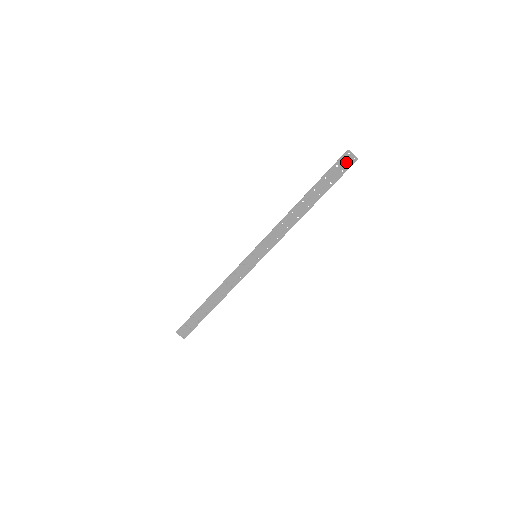
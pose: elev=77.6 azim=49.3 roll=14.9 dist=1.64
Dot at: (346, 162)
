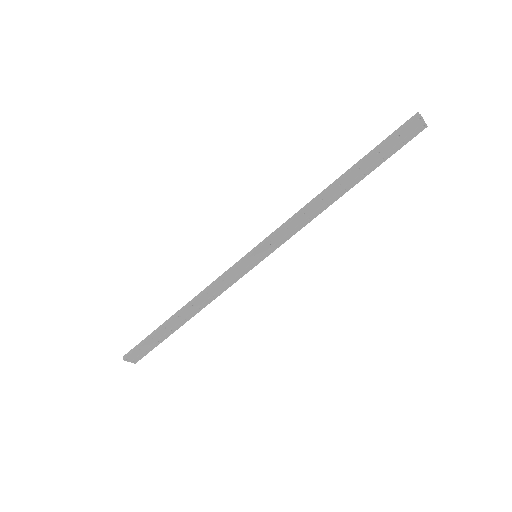
Dot at: (411, 130)
